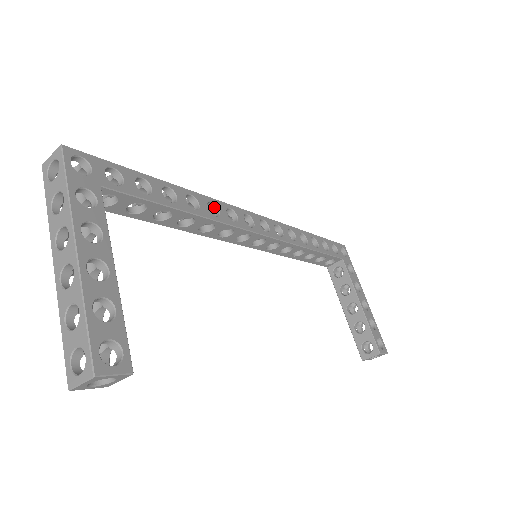
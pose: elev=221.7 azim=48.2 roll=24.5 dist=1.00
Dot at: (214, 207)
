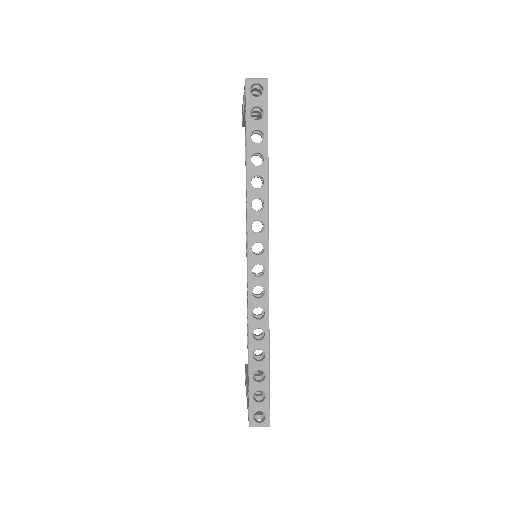
Dot at: (267, 308)
